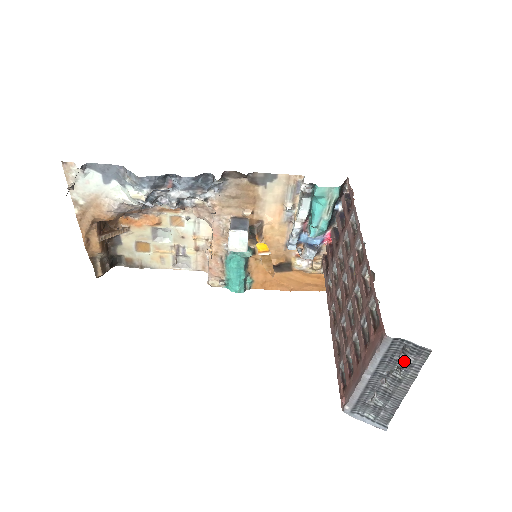
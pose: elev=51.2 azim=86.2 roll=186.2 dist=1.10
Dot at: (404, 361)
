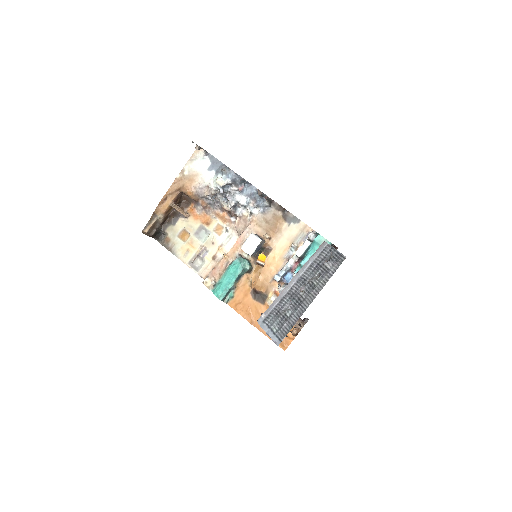
Dot at: (325, 267)
